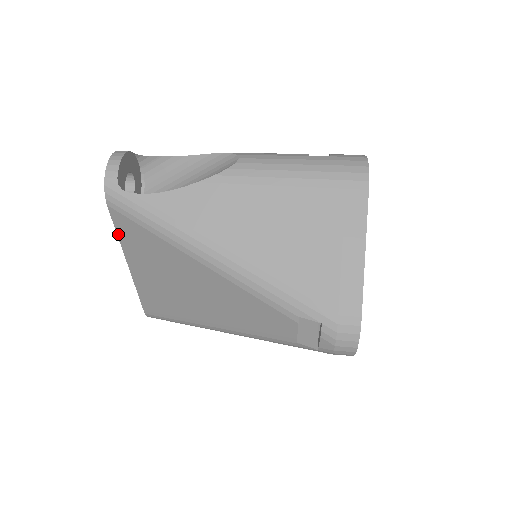
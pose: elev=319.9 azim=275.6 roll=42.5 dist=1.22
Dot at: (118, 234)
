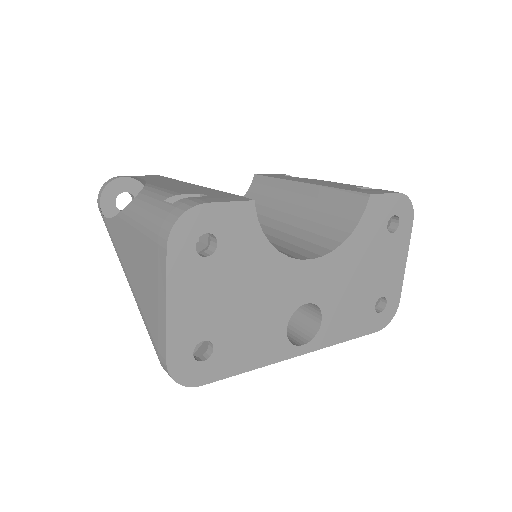
Dot at: occluded
